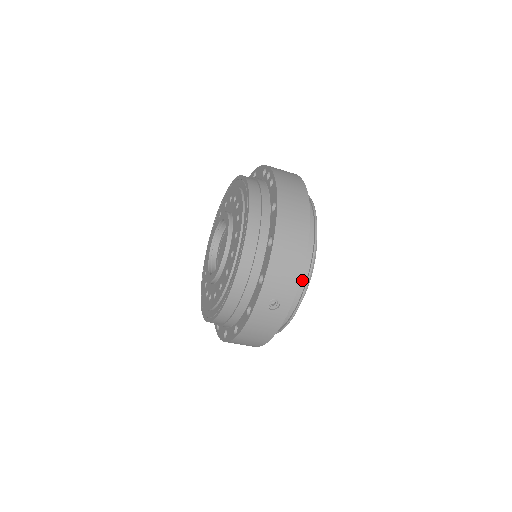
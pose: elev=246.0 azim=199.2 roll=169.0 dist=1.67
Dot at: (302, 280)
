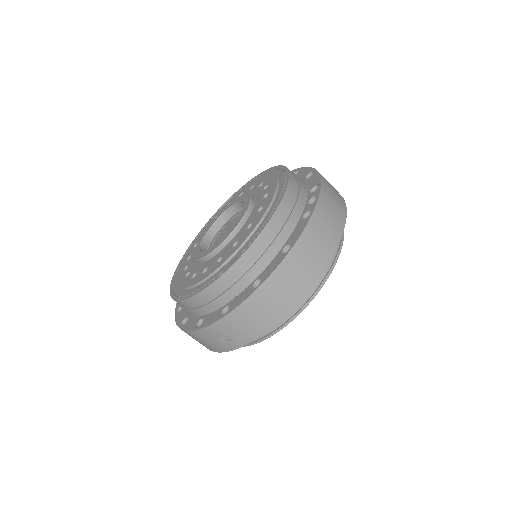
Dot at: occluded
